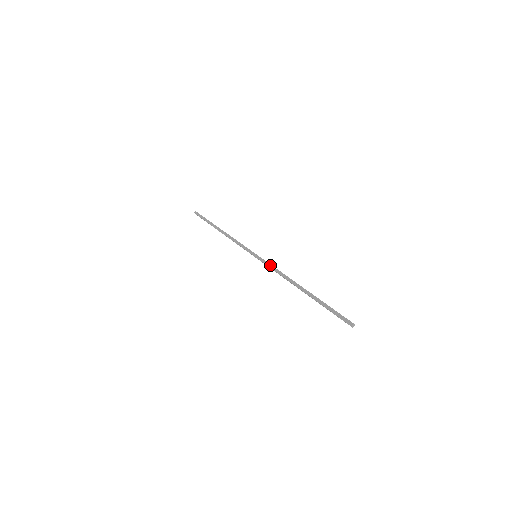
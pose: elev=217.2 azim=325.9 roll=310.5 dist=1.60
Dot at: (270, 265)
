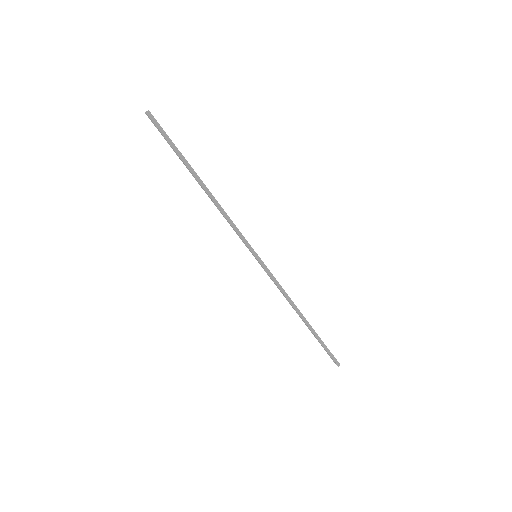
Dot at: (275, 279)
